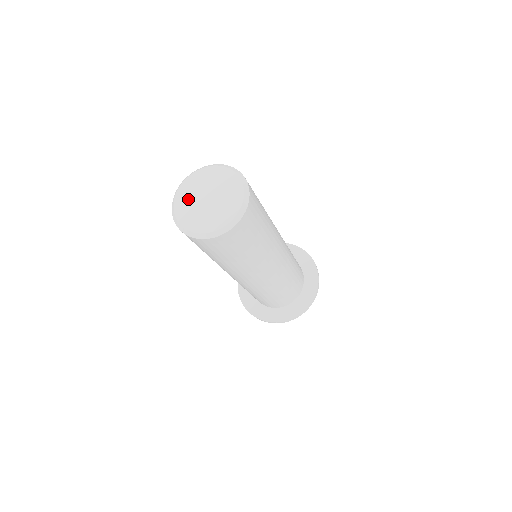
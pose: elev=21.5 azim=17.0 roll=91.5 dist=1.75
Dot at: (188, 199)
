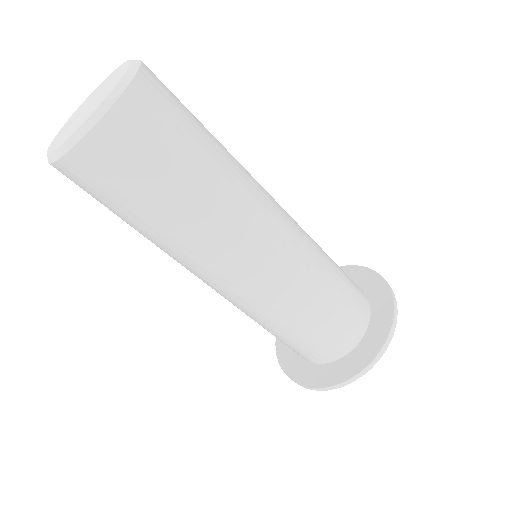
Dot at: (64, 133)
